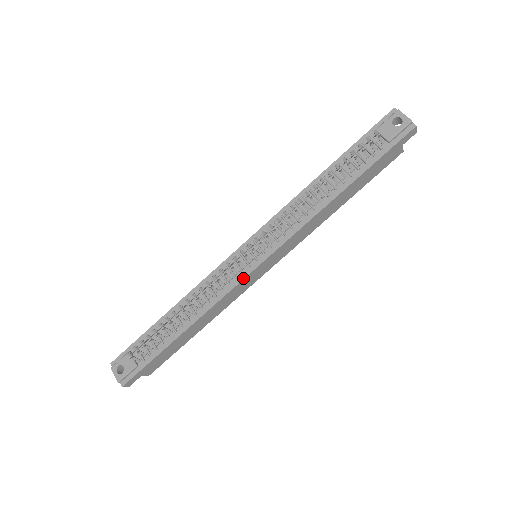
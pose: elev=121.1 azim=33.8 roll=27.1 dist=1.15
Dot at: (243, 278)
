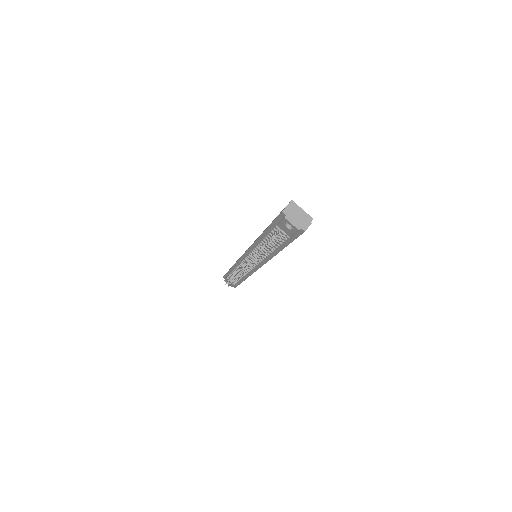
Dot at: (255, 271)
